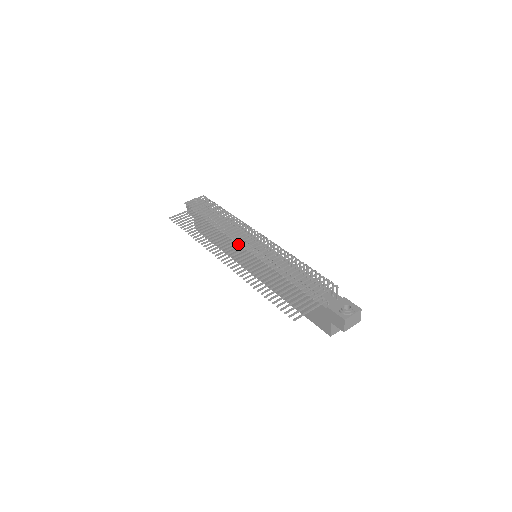
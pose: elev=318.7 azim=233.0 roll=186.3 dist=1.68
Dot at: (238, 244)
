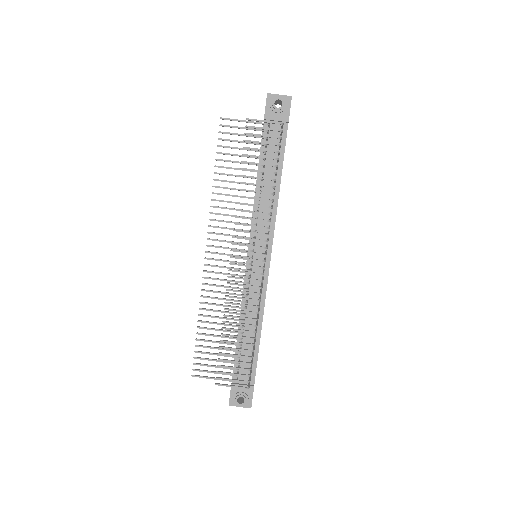
Dot at: (241, 243)
